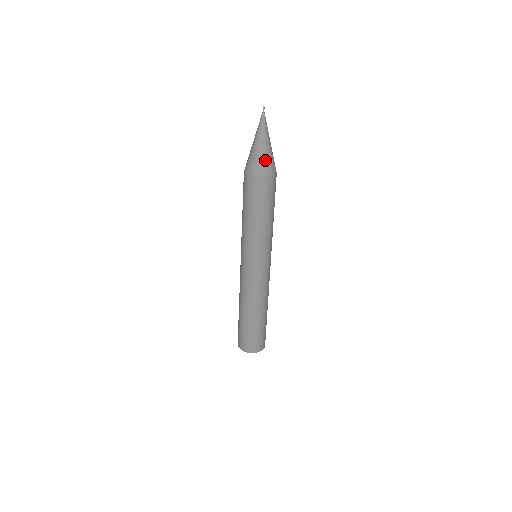
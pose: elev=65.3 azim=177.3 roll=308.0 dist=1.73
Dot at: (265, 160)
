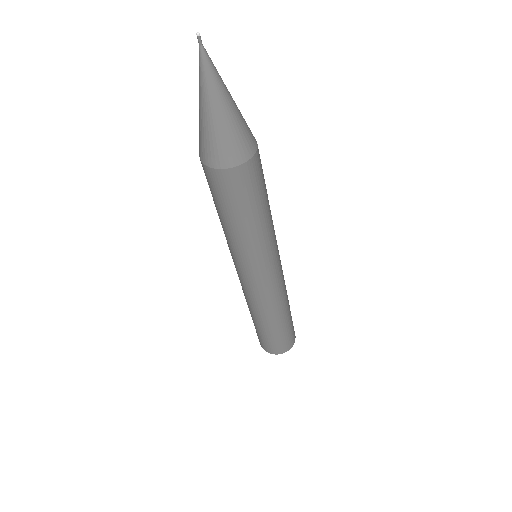
Dot at: (241, 131)
